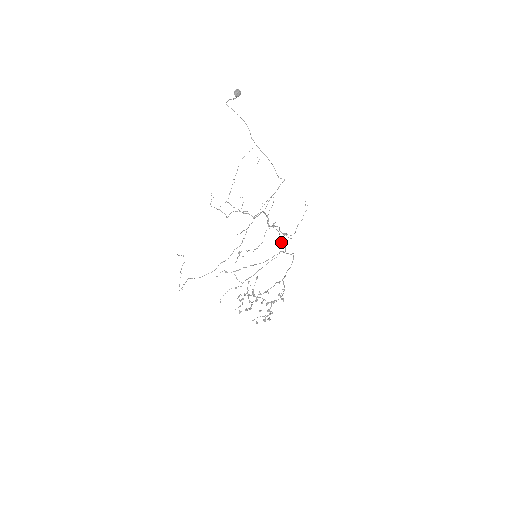
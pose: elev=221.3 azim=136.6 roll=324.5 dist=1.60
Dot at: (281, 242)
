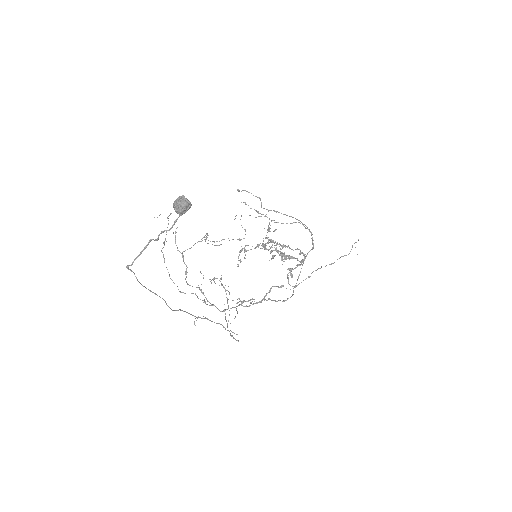
Dot at: (268, 299)
